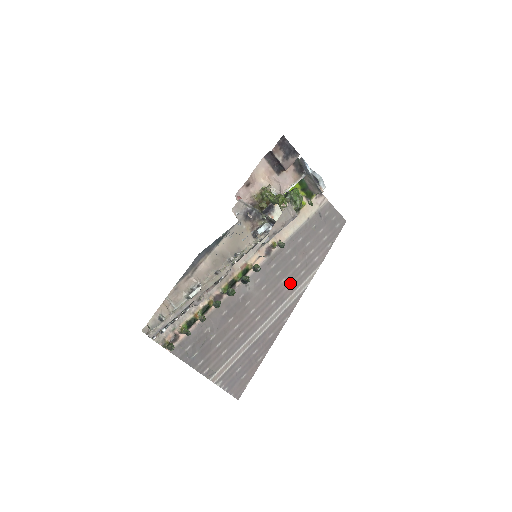
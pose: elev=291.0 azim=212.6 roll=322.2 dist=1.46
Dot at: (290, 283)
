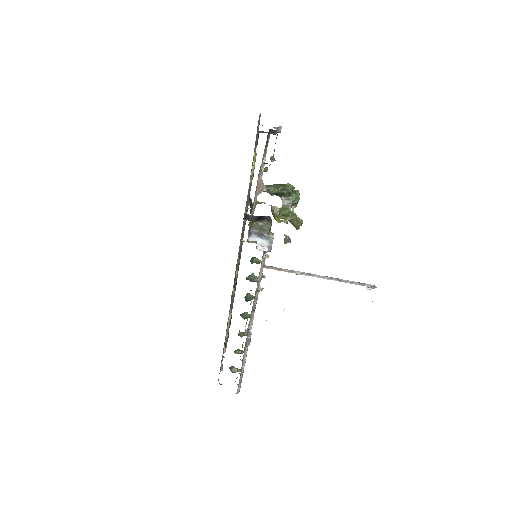
Dot at: (245, 221)
